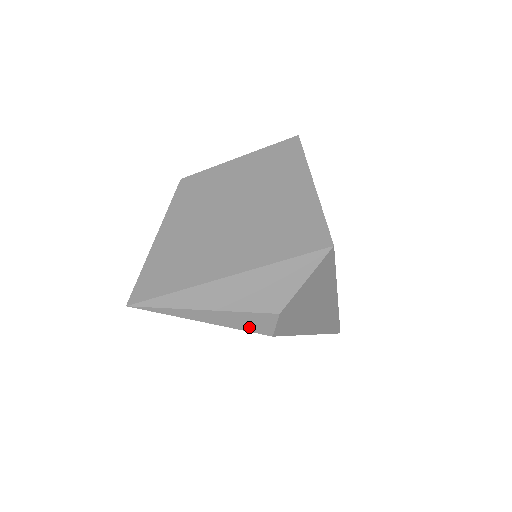
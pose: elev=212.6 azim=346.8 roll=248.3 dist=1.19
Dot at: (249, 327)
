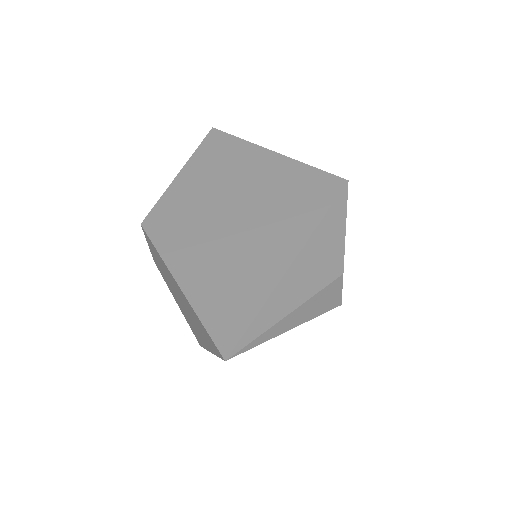
Dot at: (324, 307)
